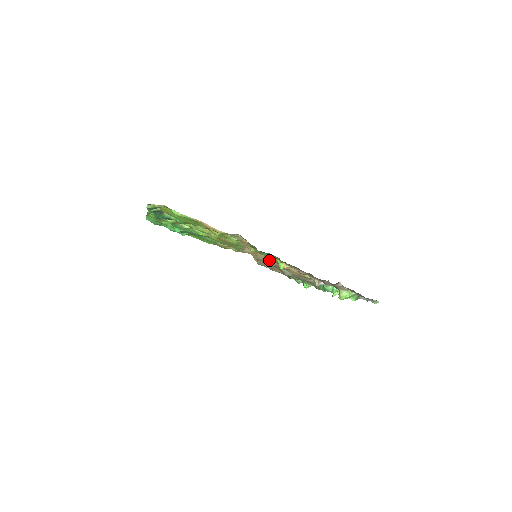
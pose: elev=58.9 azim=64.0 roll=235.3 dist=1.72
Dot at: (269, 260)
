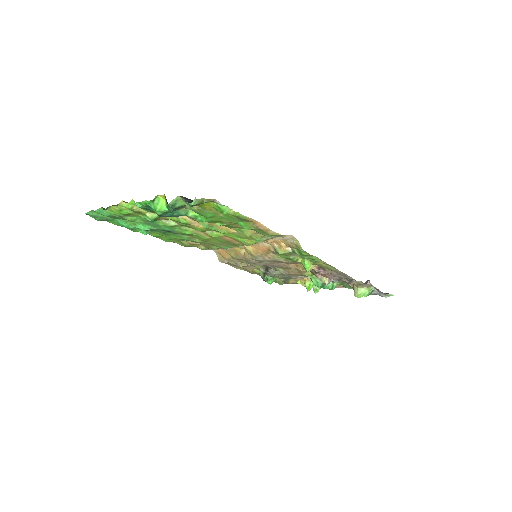
Dot at: (281, 261)
